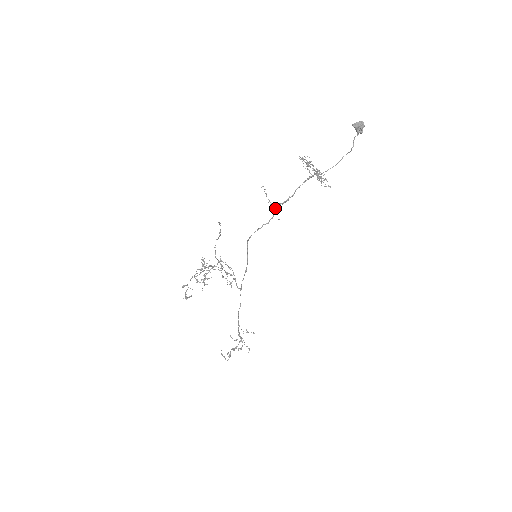
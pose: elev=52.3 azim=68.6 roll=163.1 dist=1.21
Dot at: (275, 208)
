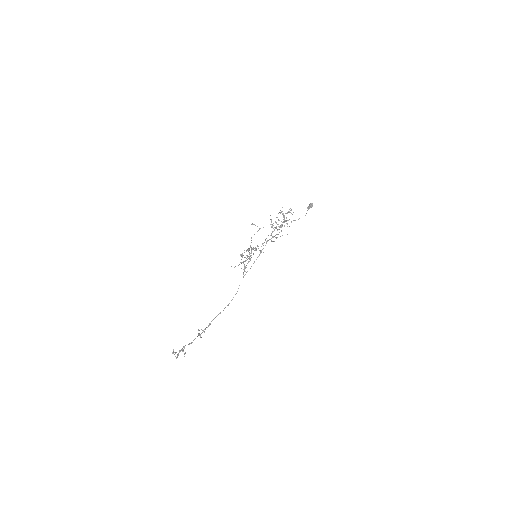
Dot at: occluded
